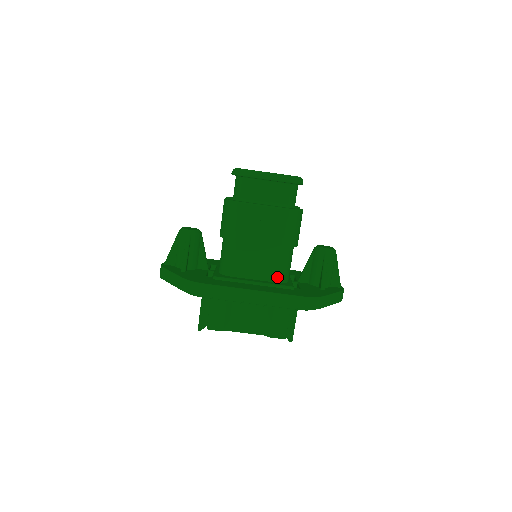
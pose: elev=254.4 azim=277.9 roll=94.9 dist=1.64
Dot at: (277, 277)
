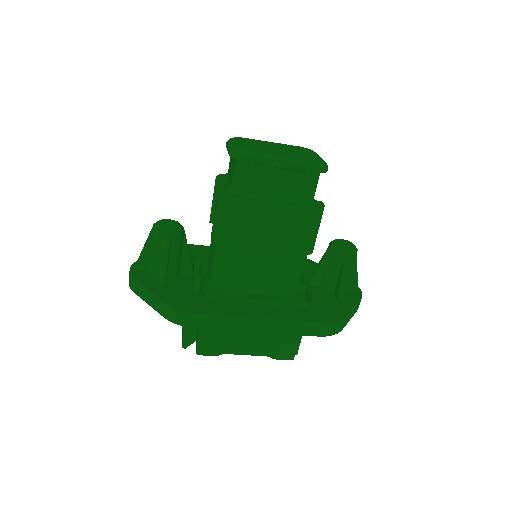
Dot at: (287, 290)
